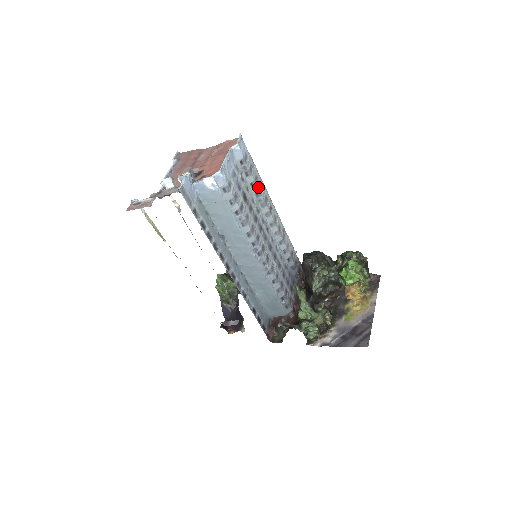
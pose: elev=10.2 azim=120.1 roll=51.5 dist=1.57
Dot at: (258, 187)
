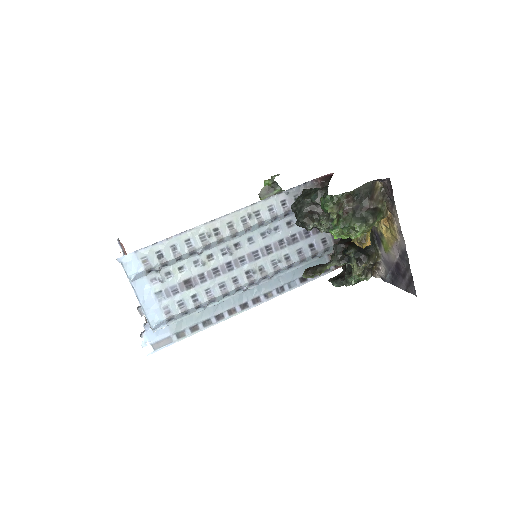
Dot at: (184, 252)
